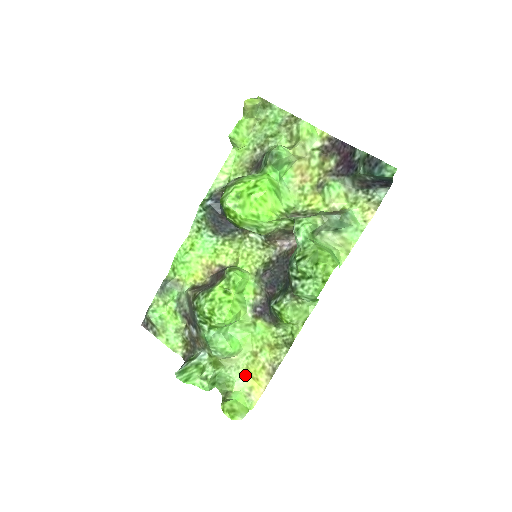
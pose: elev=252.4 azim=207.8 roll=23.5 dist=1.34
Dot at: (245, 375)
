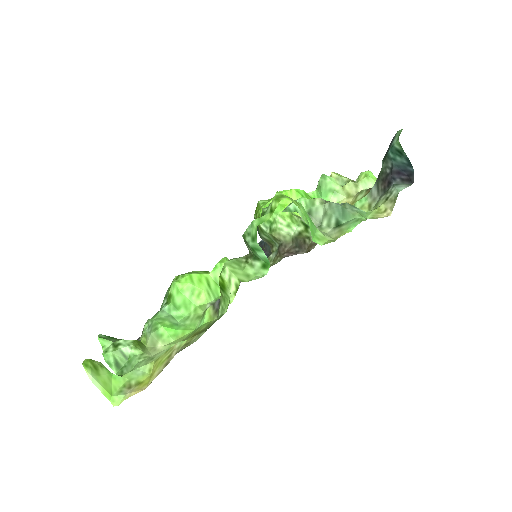
Dot at: (149, 368)
